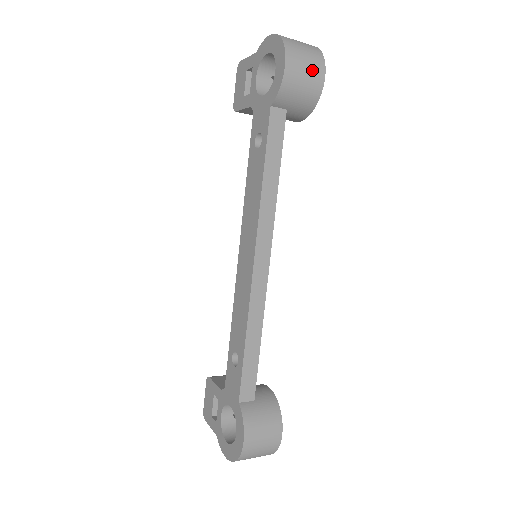
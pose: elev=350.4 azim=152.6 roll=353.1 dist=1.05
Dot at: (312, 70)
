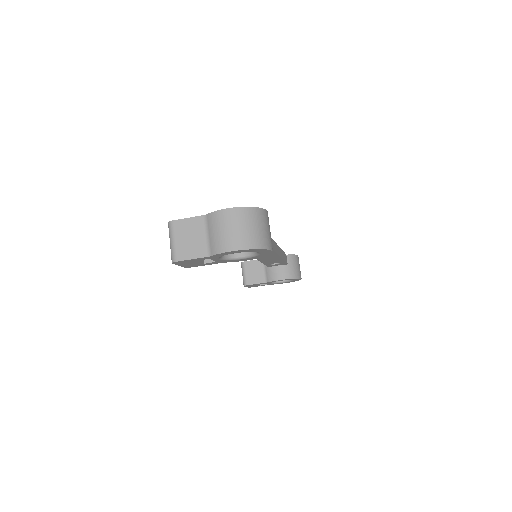
Dot at: (300, 271)
